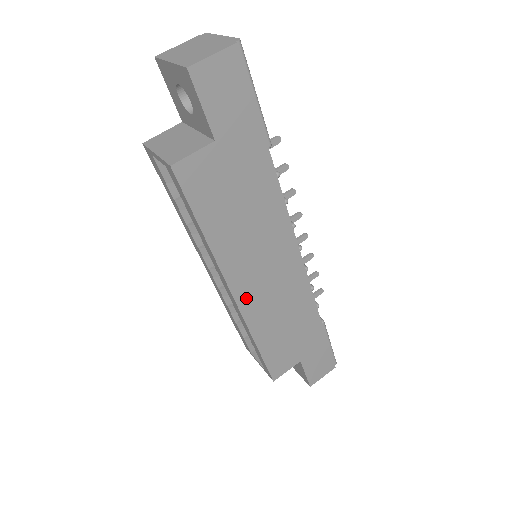
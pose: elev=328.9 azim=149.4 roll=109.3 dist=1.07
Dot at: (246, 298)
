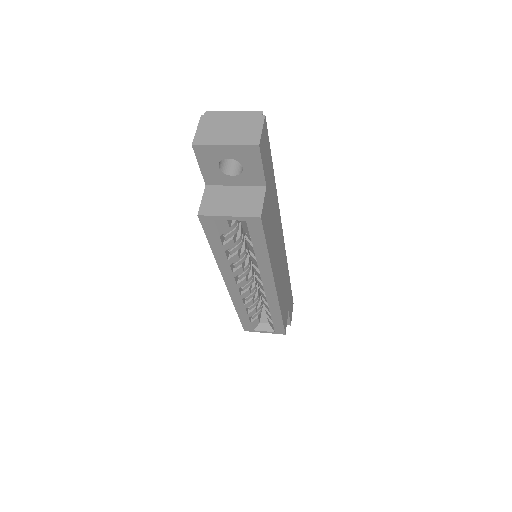
Dot at: (278, 285)
